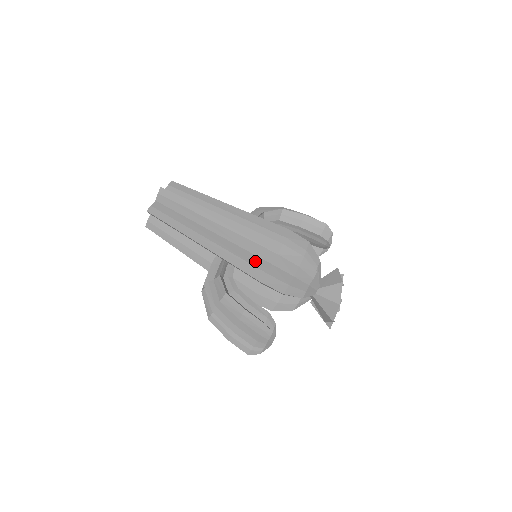
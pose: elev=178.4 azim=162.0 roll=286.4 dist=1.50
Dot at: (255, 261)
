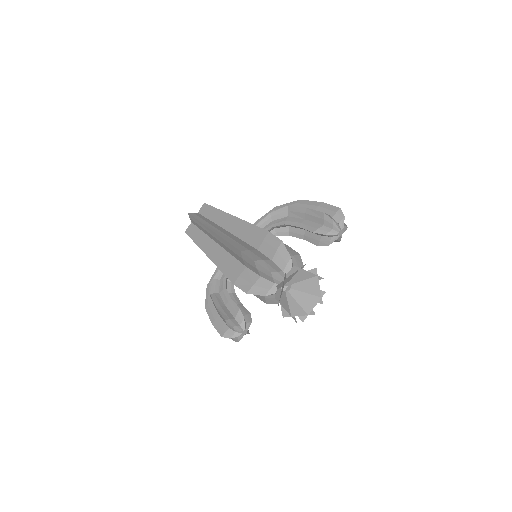
Dot at: (235, 265)
